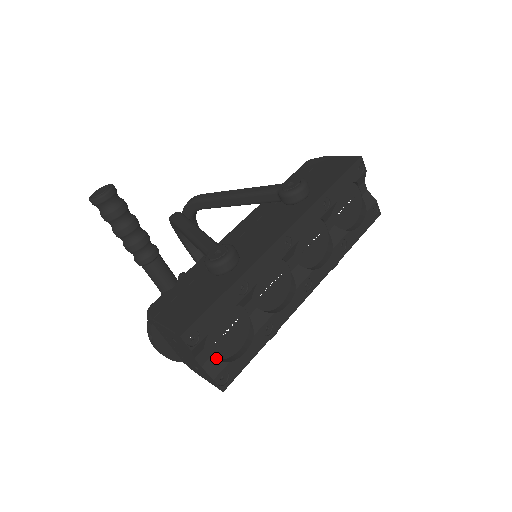
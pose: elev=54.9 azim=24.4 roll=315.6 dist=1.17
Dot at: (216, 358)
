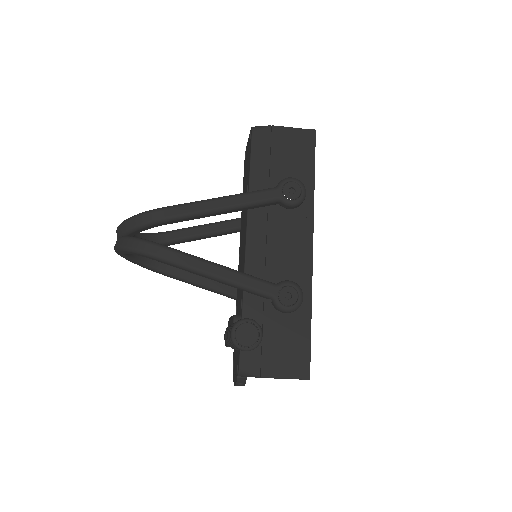
Dot at: occluded
